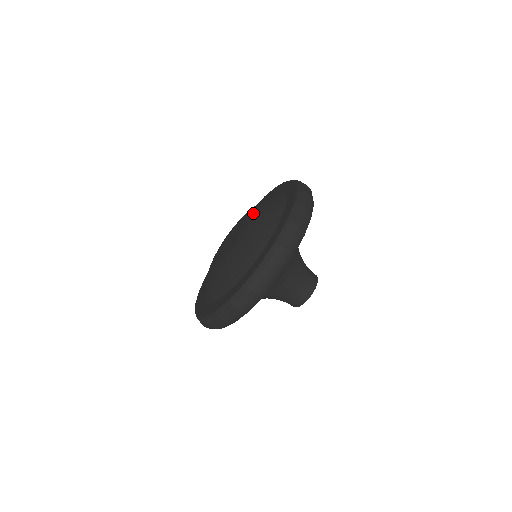
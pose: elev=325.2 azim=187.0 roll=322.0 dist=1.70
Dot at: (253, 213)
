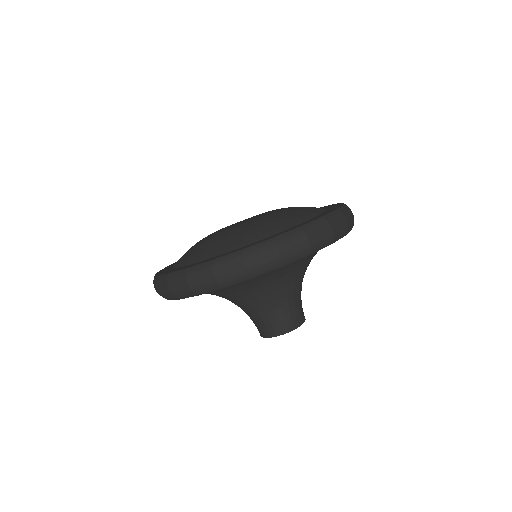
Dot at: occluded
